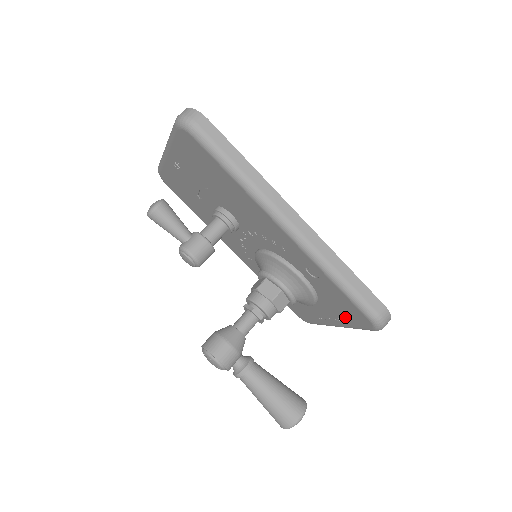
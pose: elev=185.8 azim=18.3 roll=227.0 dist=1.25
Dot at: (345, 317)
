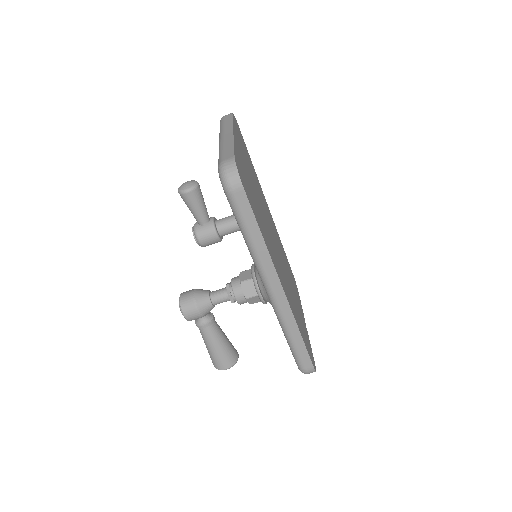
Dot at: occluded
